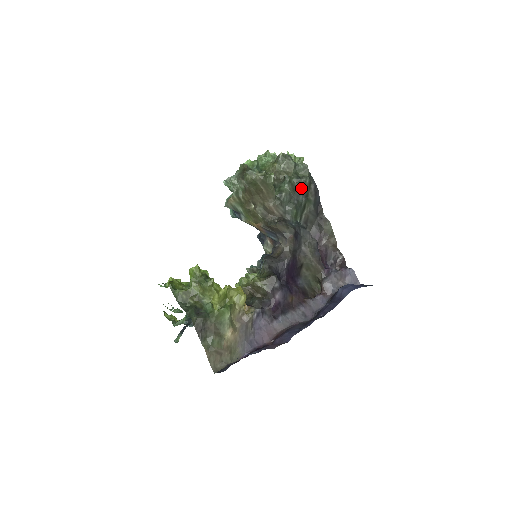
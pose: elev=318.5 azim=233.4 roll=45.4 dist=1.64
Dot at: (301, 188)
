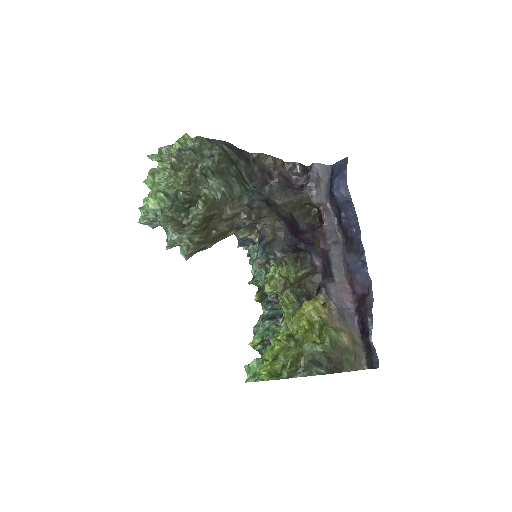
Dot at: (223, 163)
